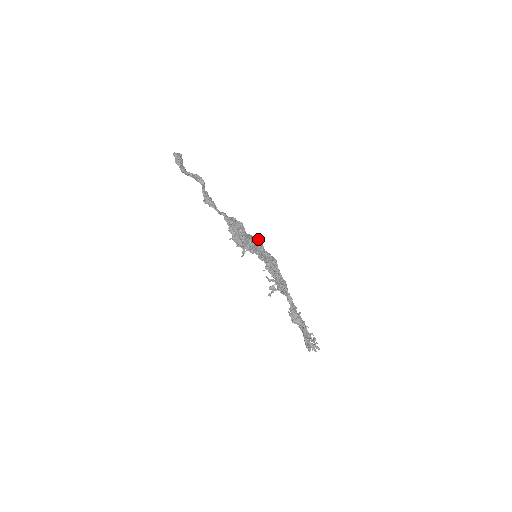
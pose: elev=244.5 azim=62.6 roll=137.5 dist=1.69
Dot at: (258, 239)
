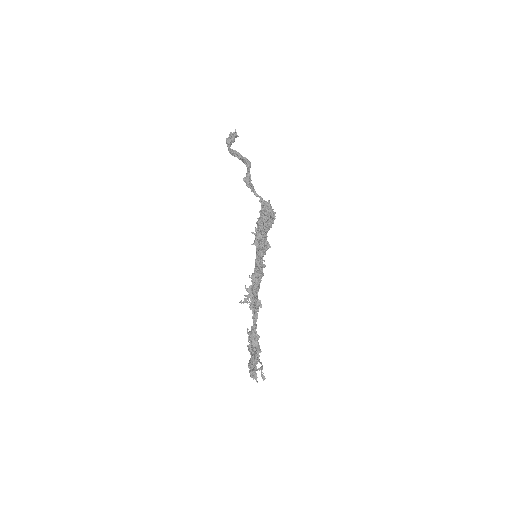
Dot at: (268, 242)
